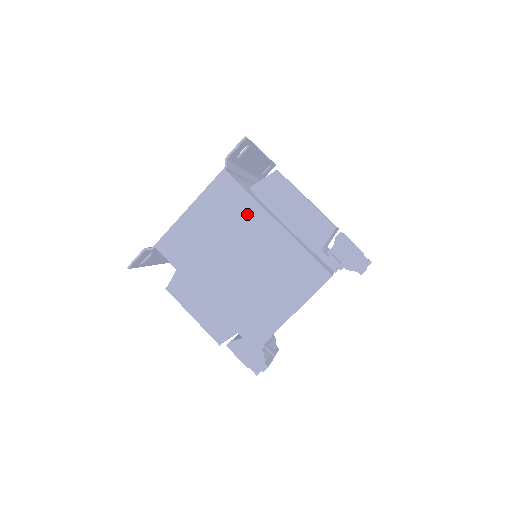
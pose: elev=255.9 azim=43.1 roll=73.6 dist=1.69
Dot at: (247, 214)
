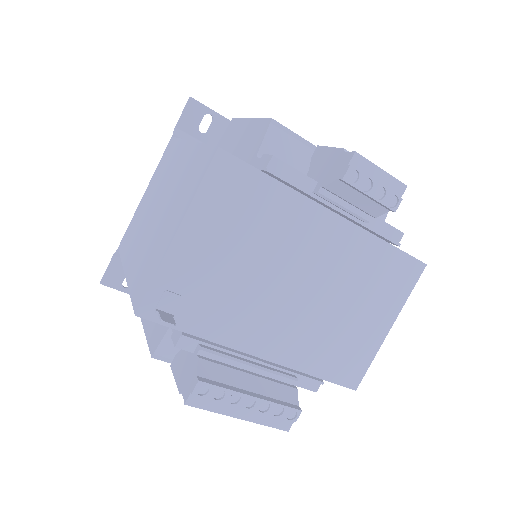
Dot at: (174, 158)
